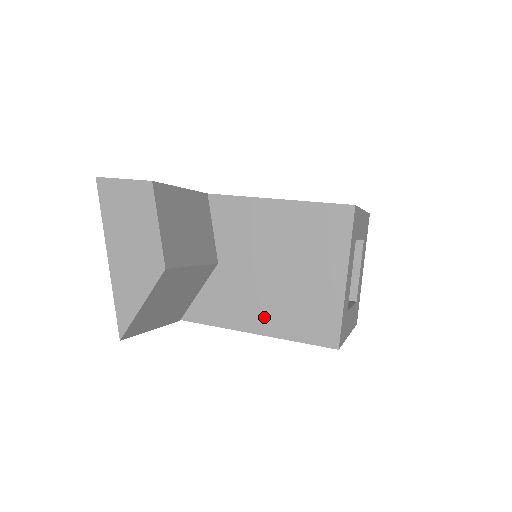
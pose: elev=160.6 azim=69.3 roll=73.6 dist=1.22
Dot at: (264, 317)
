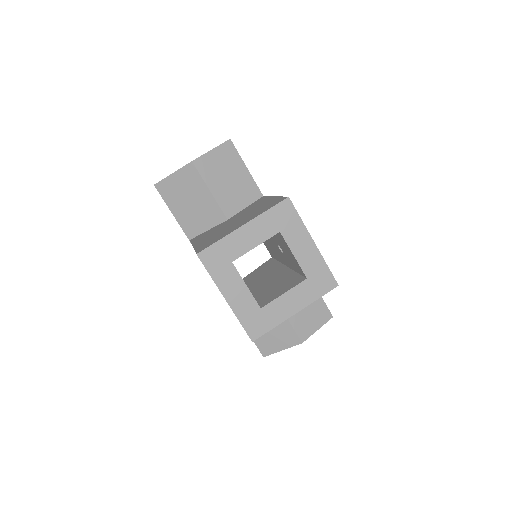
Dot at: (204, 240)
